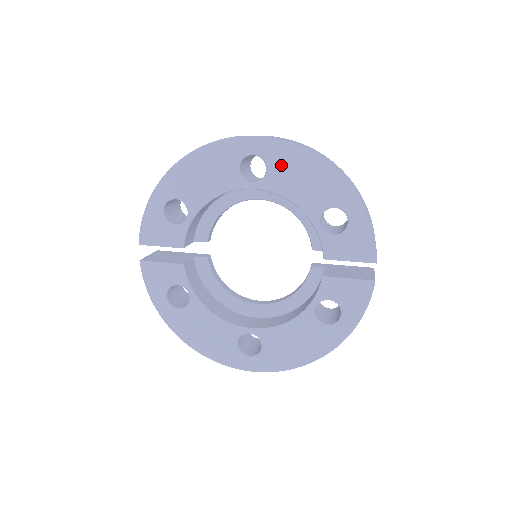
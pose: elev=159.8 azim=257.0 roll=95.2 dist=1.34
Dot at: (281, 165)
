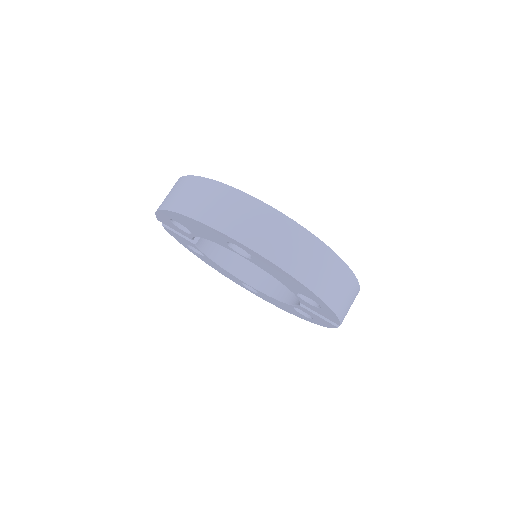
Dot at: (264, 263)
